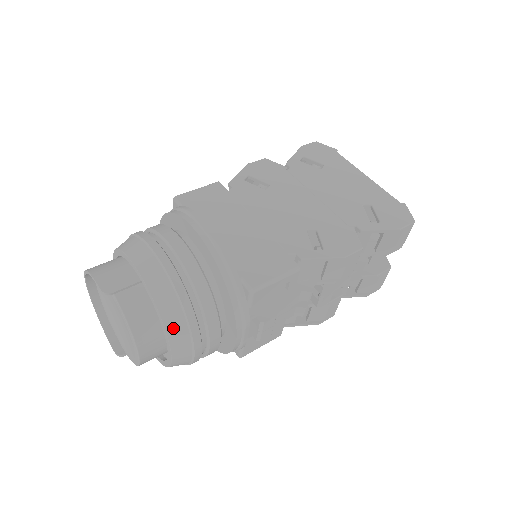
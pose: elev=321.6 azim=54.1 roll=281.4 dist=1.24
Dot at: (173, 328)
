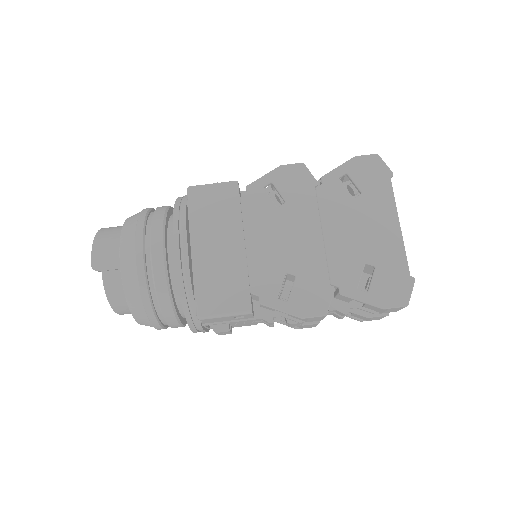
Dot at: (136, 313)
